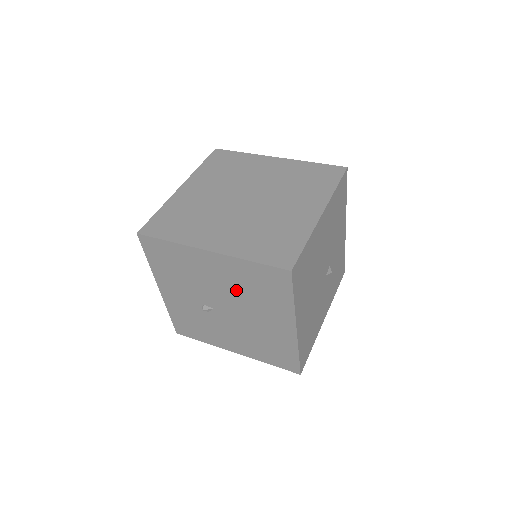
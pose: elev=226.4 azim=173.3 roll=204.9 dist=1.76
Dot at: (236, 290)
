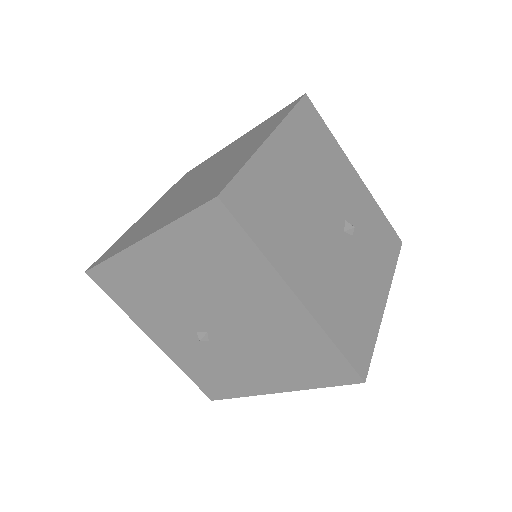
Dot at: (201, 281)
